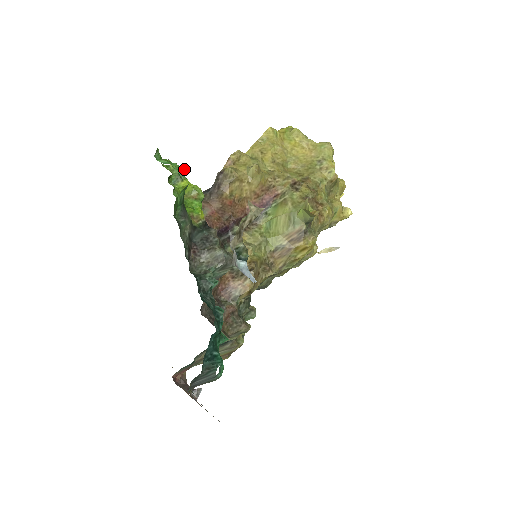
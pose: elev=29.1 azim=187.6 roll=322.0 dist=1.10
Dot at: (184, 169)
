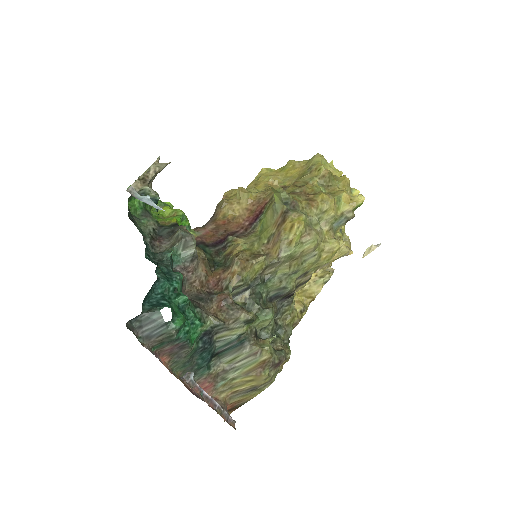
Dot at: (170, 204)
